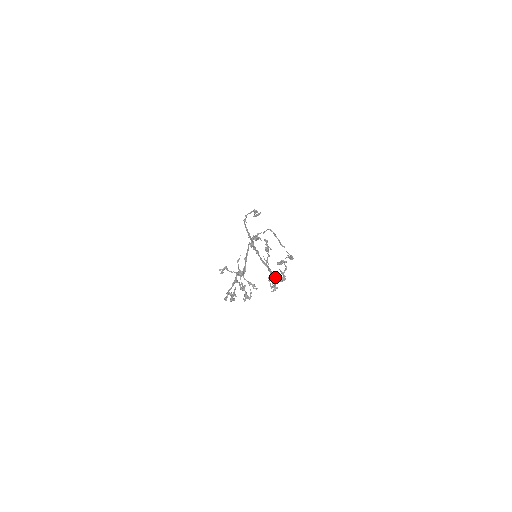
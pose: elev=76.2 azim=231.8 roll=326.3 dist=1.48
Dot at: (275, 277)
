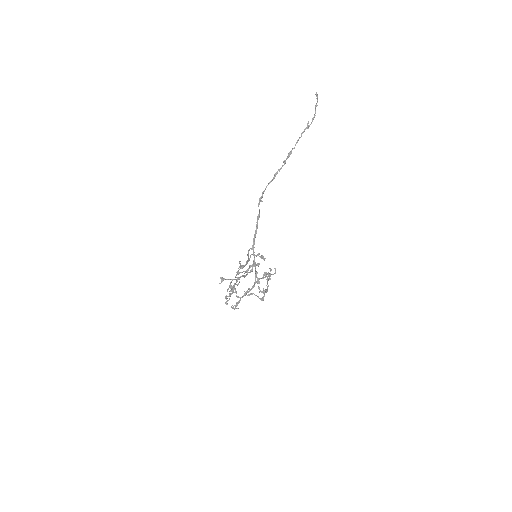
Dot at: occluded
